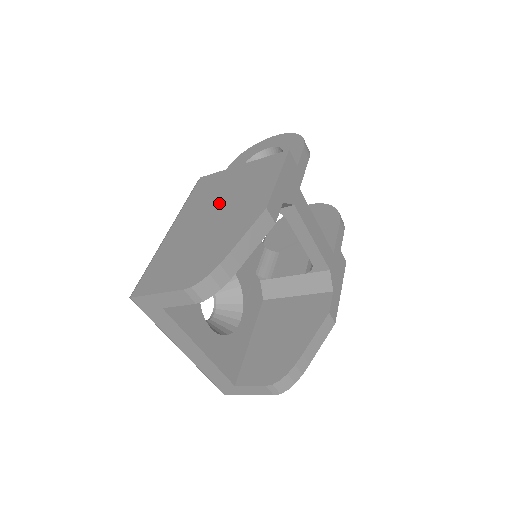
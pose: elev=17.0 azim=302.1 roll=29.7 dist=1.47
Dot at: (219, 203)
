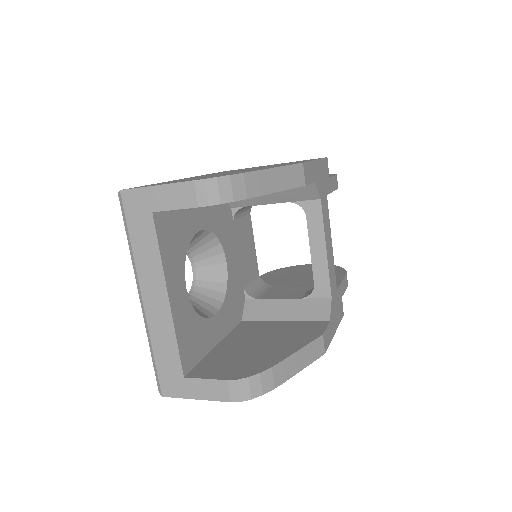
Dot at: occluded
